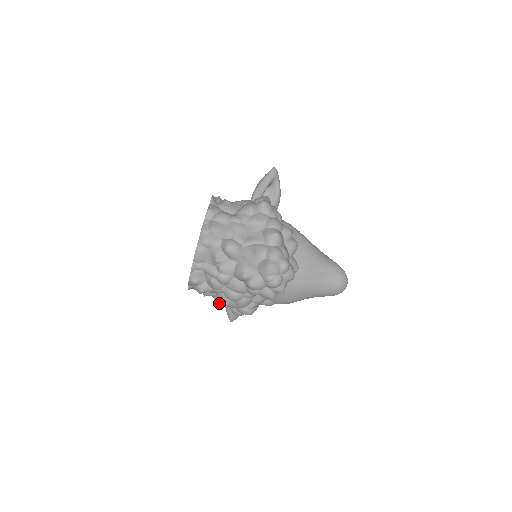
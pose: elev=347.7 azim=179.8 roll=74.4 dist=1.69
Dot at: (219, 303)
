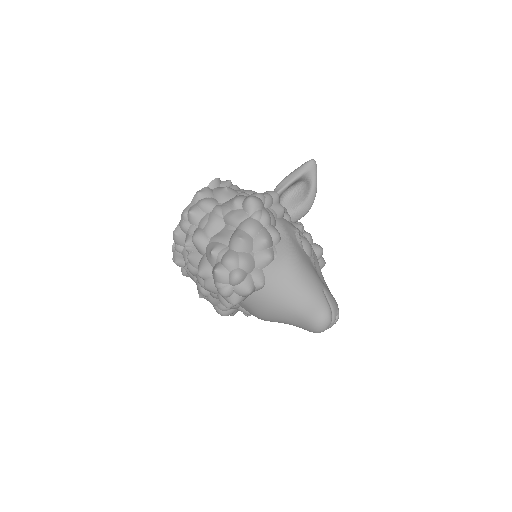
Dot at: occluded
